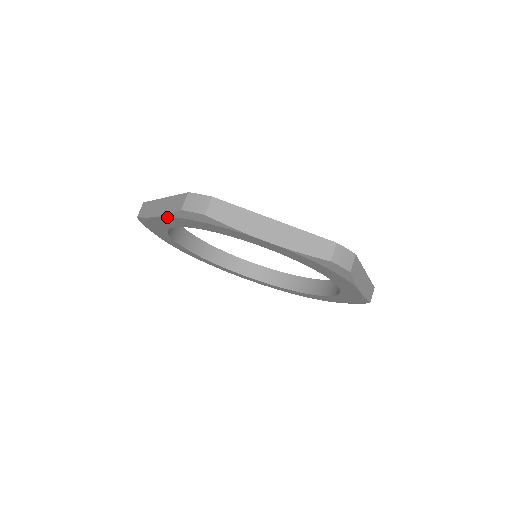
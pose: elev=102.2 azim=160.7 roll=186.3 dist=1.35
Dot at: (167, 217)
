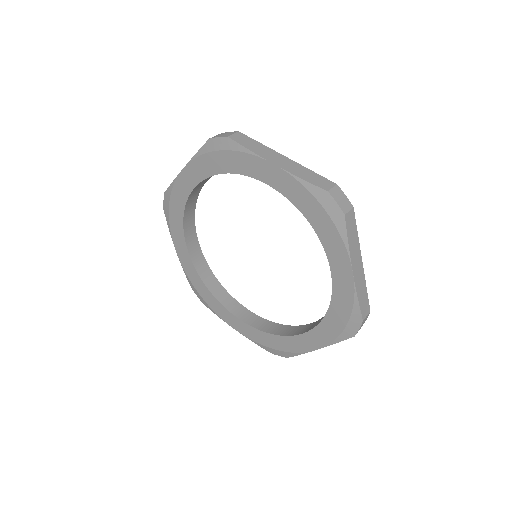
Dot at: (193, 161)
